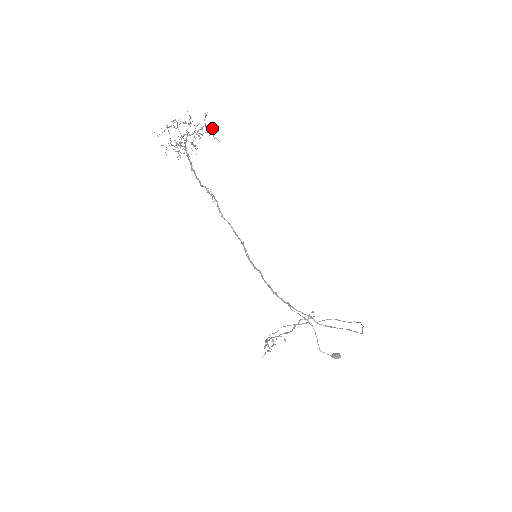
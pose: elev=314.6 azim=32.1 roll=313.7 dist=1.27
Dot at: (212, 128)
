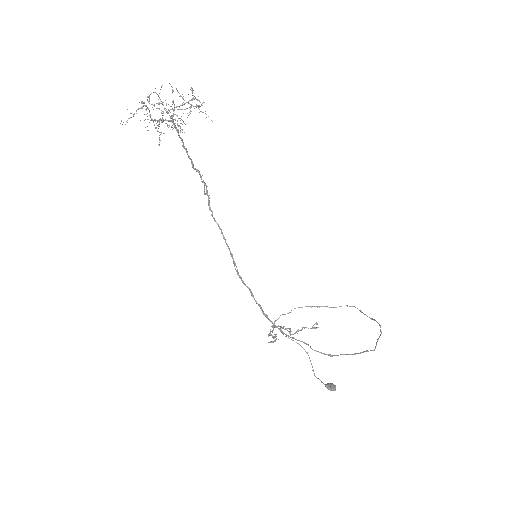
Dot at: occluded
